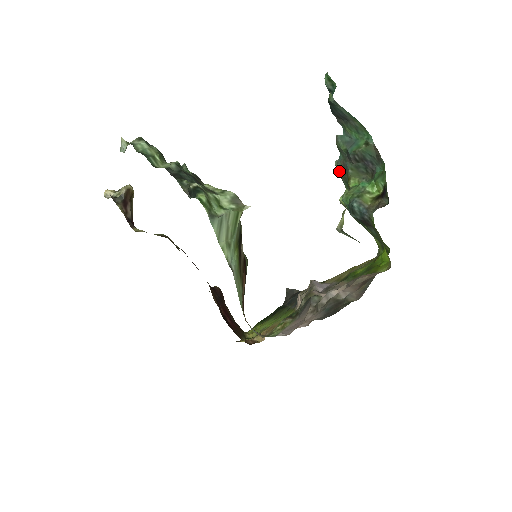
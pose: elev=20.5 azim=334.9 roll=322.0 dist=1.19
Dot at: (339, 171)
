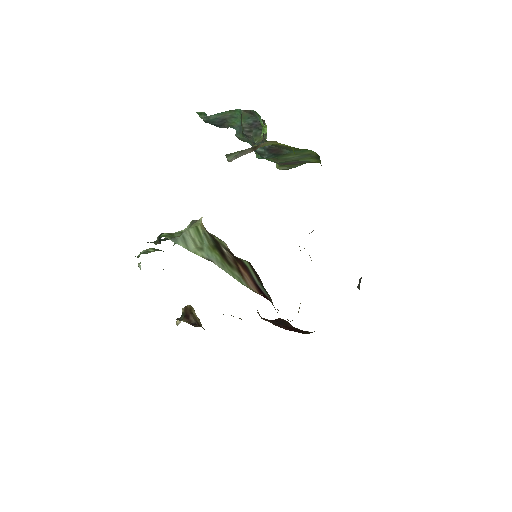
Dot at: occluded
